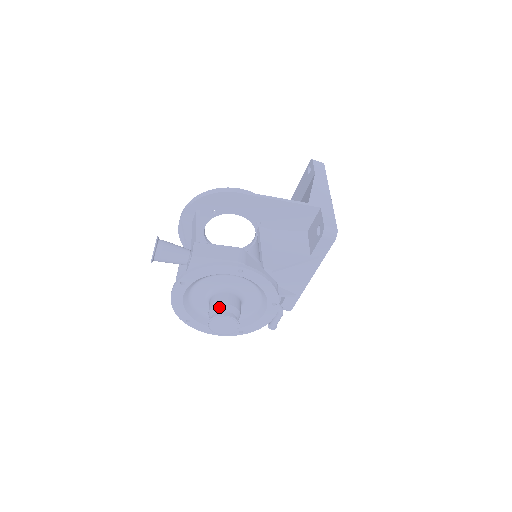
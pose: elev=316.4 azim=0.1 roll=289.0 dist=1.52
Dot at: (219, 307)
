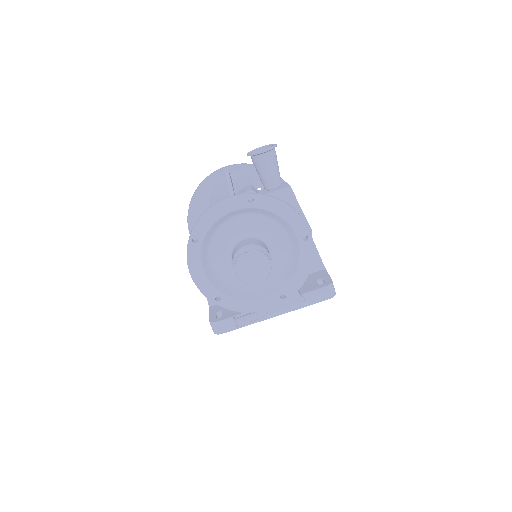
Dot at: (263, 249)
